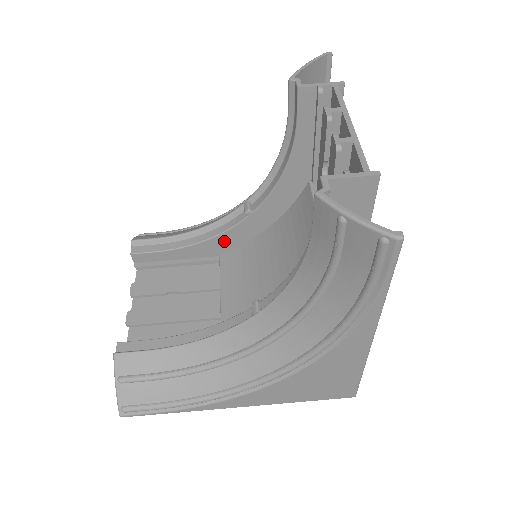
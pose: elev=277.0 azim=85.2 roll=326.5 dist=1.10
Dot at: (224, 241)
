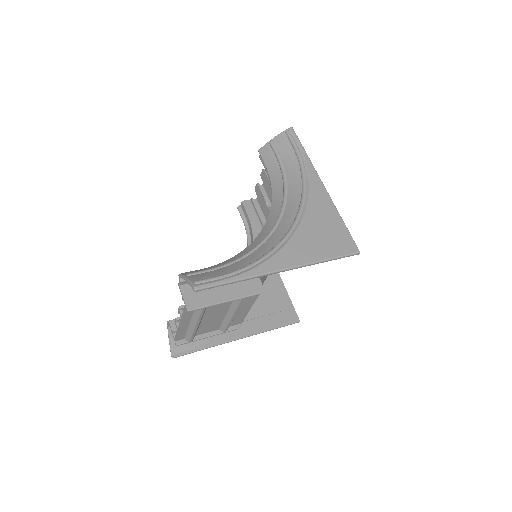
Dot at: occluded
